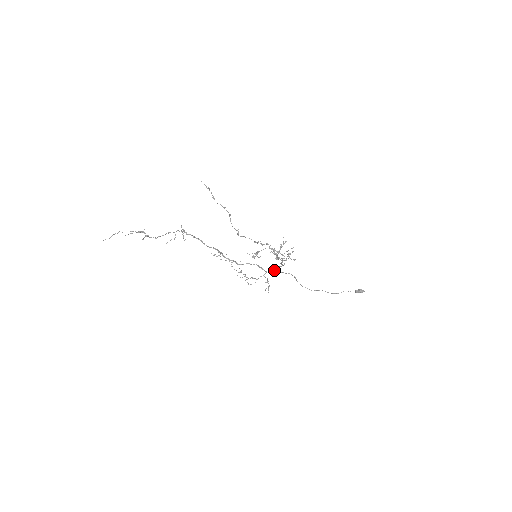
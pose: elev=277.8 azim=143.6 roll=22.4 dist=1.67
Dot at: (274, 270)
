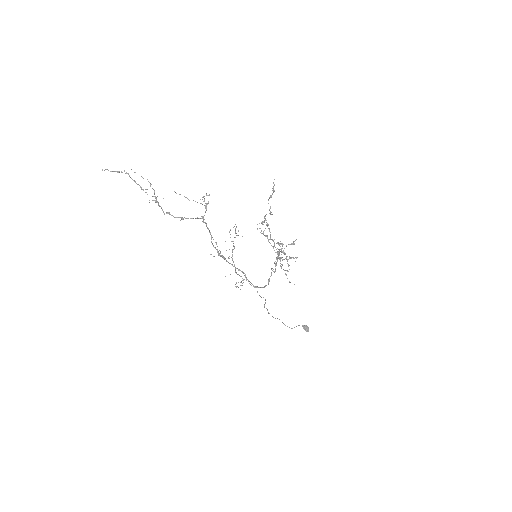
Dot at: (255, 287)
